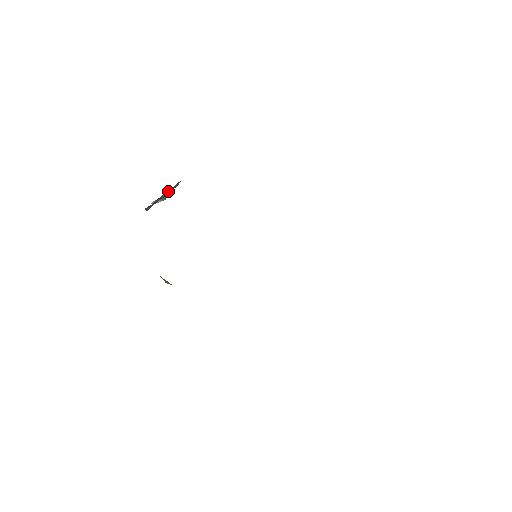
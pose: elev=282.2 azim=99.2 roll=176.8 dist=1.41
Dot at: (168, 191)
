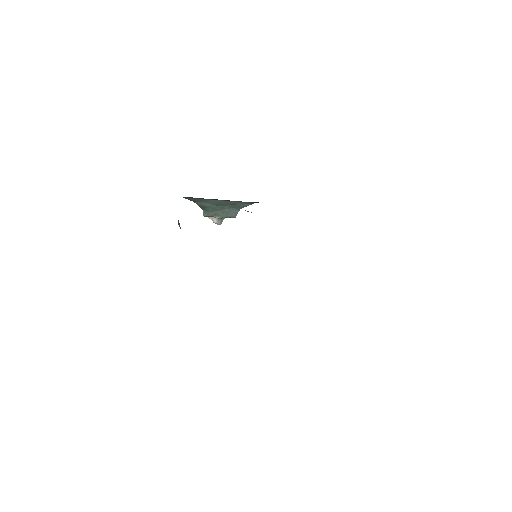
Dot at: (227, 213)
